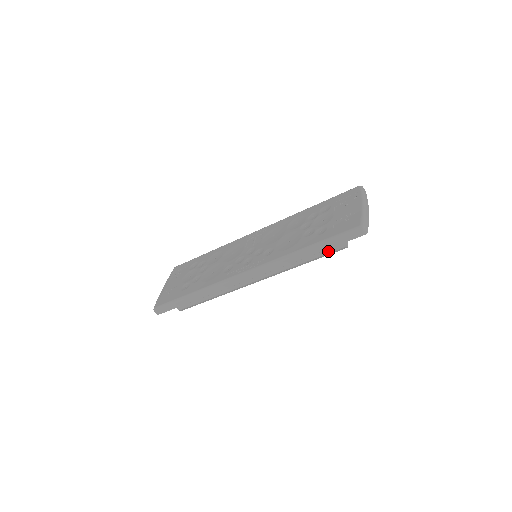
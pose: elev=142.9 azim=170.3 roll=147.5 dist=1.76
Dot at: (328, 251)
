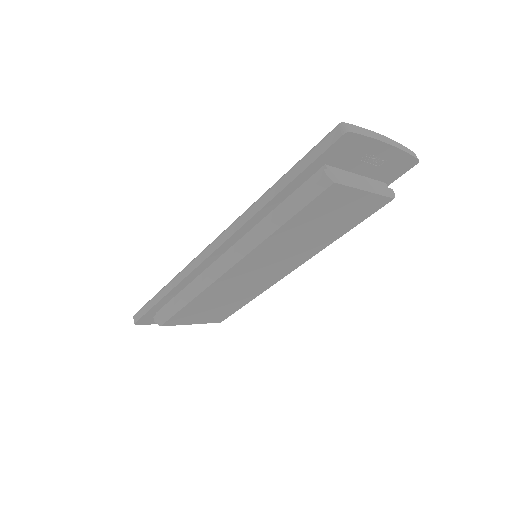
Dot at: (304, 189)
